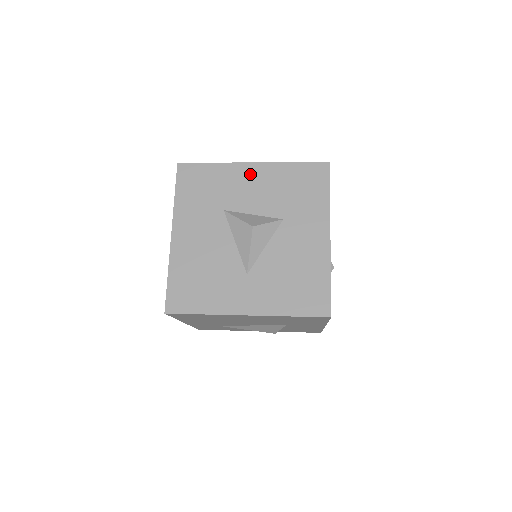
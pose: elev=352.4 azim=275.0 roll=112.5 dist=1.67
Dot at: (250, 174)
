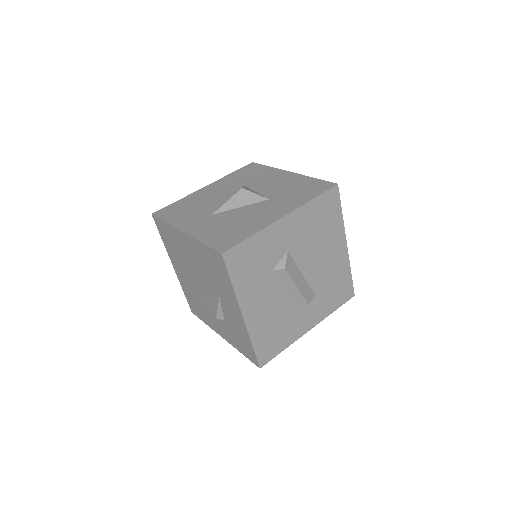
Dot at: (282, 176)
